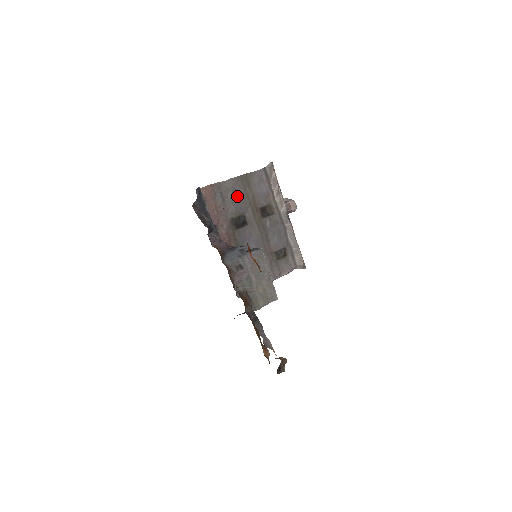
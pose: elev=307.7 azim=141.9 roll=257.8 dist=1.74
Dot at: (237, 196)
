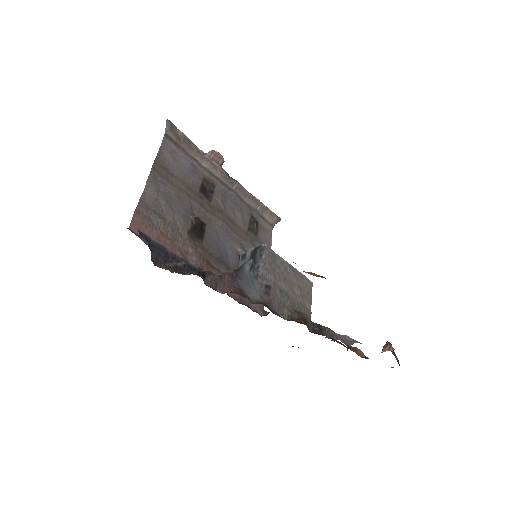
Dot at: (170, 199)
